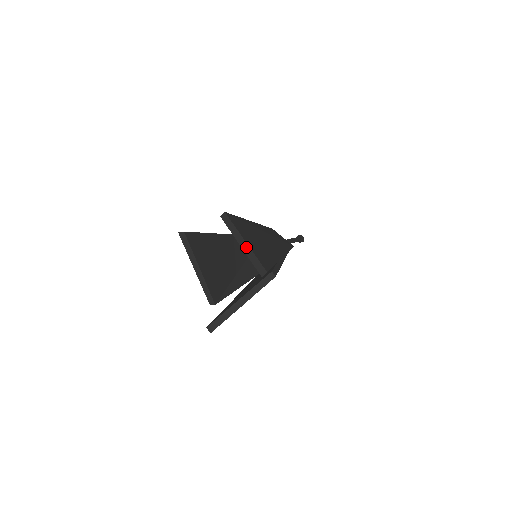
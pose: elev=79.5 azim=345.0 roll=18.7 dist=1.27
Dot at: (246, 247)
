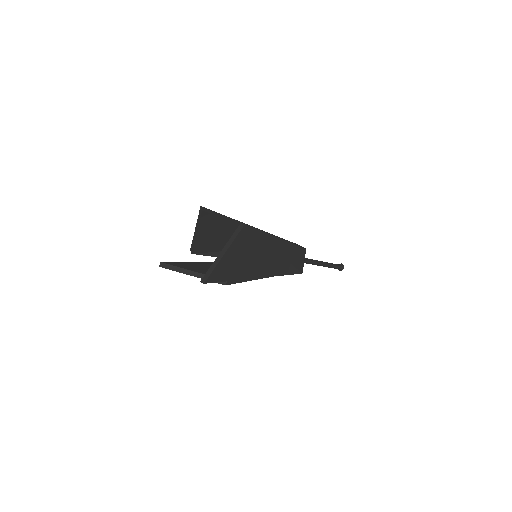
Dot at: (220, 257)
